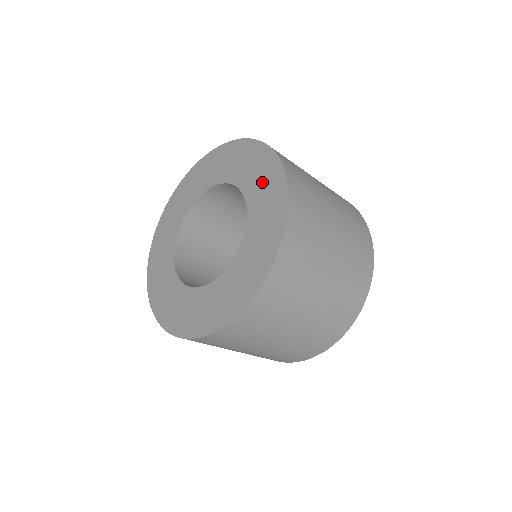
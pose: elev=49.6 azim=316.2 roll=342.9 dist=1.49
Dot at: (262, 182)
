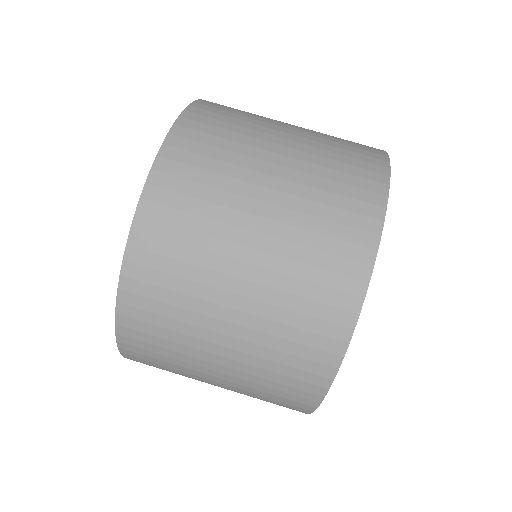
Dot at: occluded
